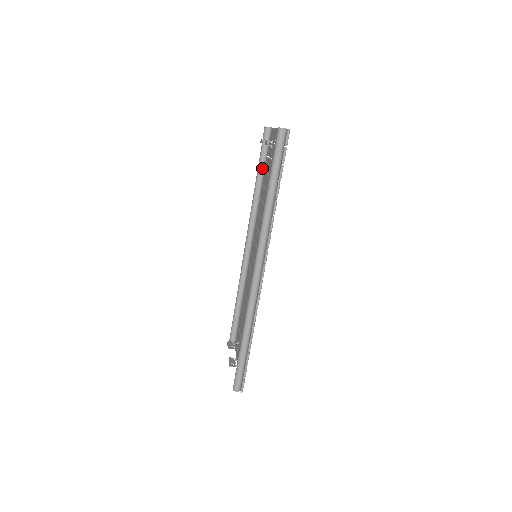
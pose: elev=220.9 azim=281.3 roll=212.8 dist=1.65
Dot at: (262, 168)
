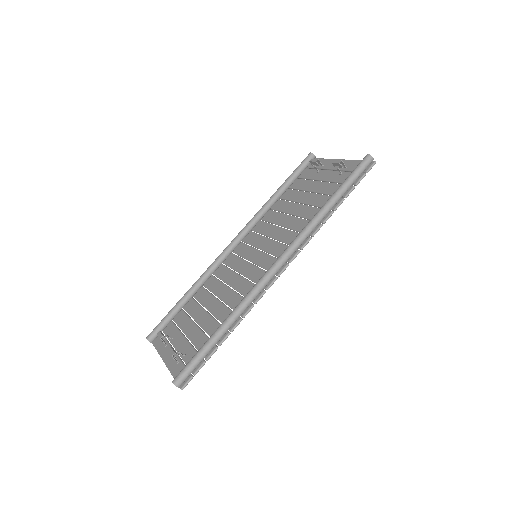
Dot at: (289, 184)
